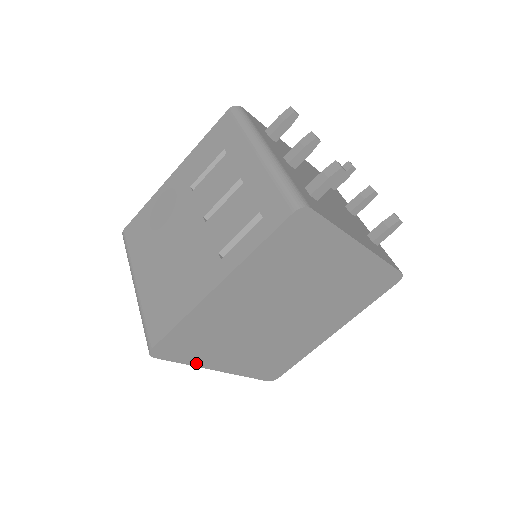
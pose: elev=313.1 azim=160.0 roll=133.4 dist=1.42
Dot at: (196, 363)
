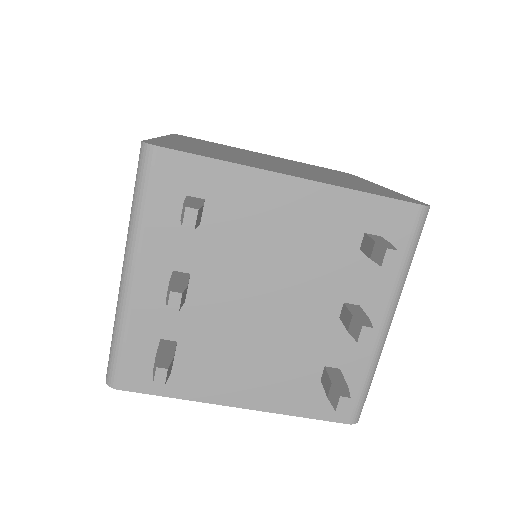
Dot at: occluded
